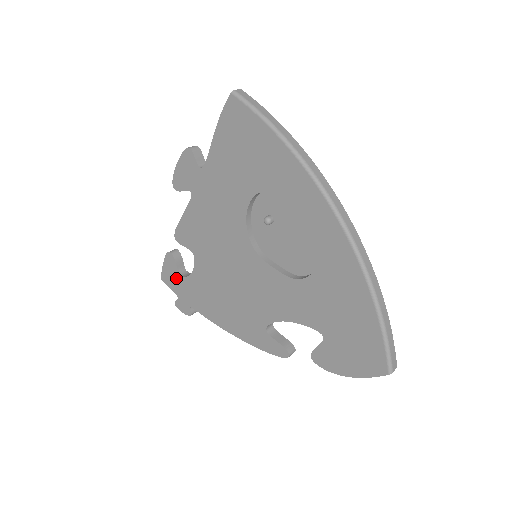
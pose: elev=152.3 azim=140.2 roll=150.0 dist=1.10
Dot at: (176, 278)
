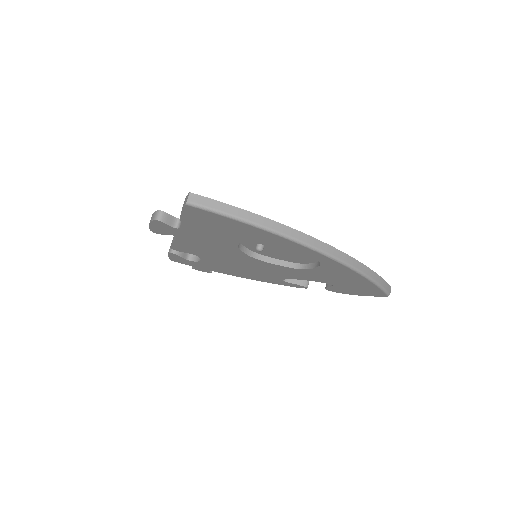
Dot at: (186, 261)
